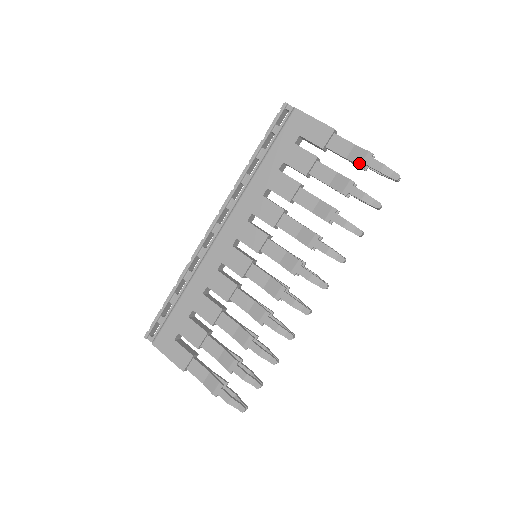
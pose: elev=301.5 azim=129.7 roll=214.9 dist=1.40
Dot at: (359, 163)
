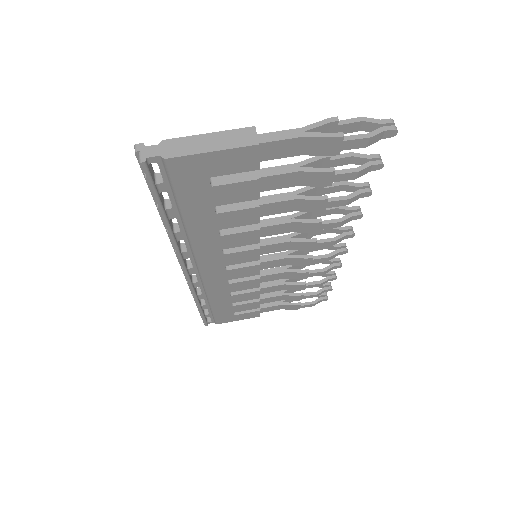
Dot at: (328, 154)
